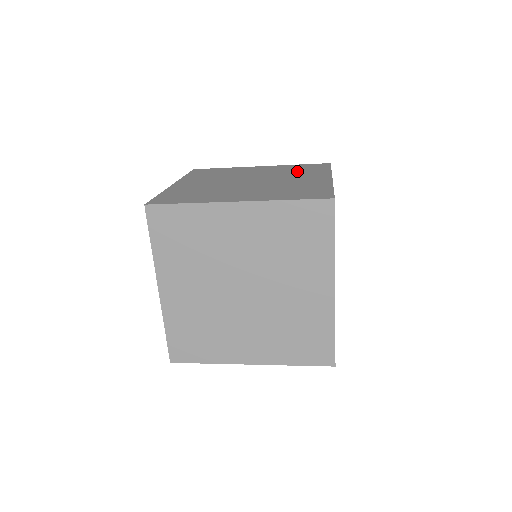
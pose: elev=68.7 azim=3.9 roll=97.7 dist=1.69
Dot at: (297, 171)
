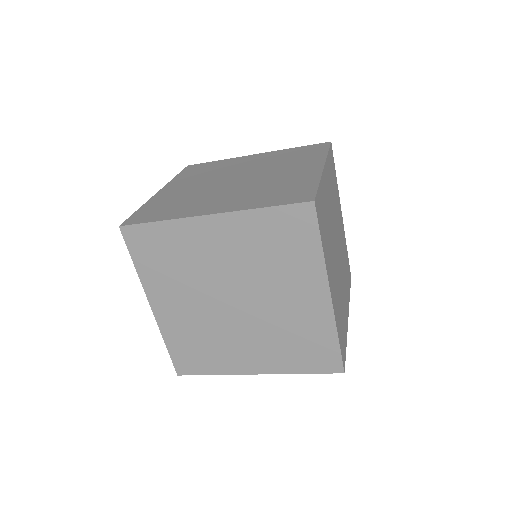
Dot at: (290, 159)
